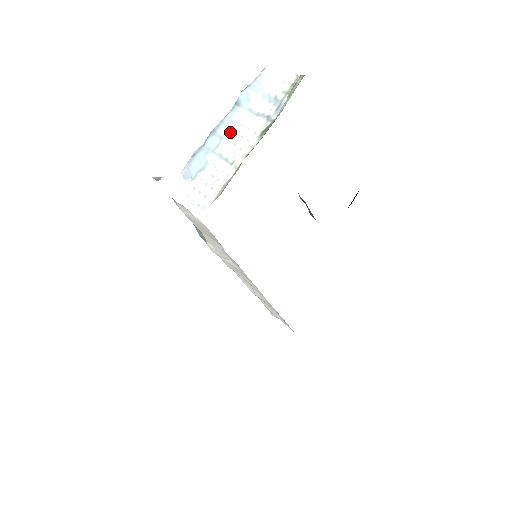
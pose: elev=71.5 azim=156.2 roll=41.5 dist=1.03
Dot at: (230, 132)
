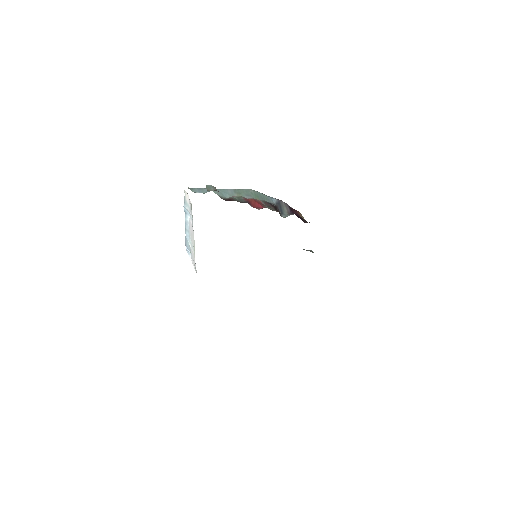
Dot at: (190, 229)
